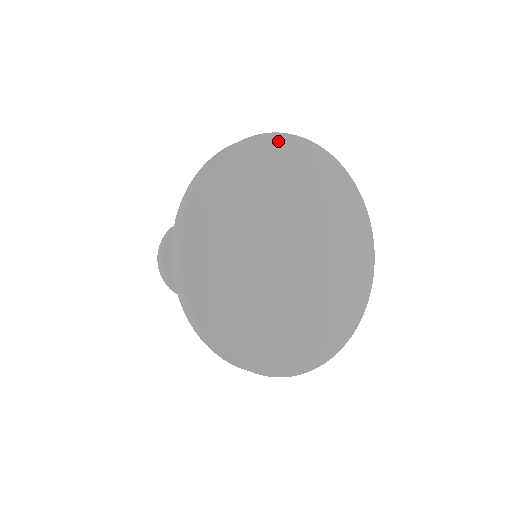
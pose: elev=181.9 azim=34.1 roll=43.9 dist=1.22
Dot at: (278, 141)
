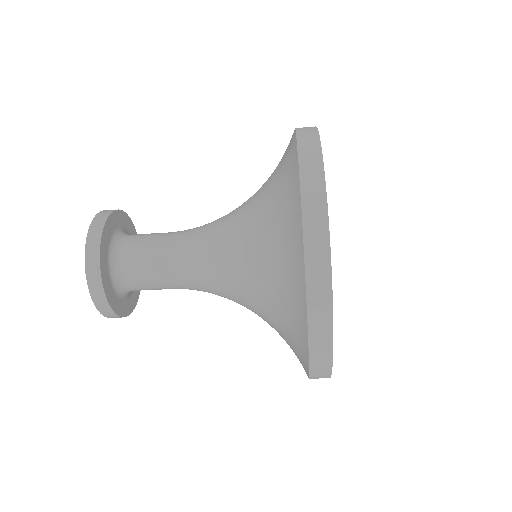
Dot at: occluded
